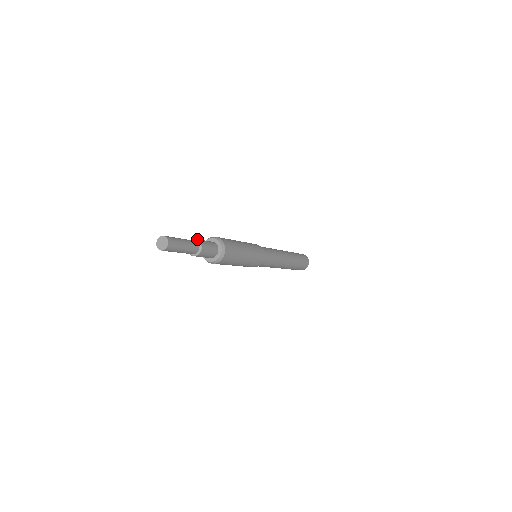
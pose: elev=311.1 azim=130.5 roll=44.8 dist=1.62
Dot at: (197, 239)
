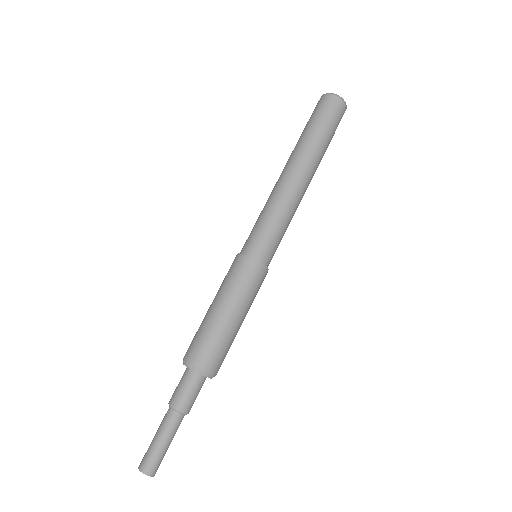
Dot at: (175, 410)
